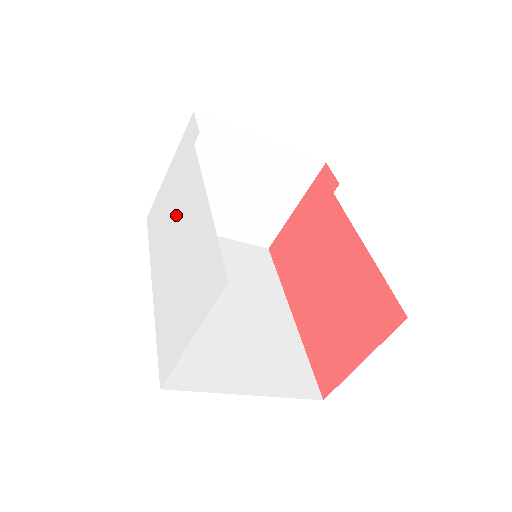
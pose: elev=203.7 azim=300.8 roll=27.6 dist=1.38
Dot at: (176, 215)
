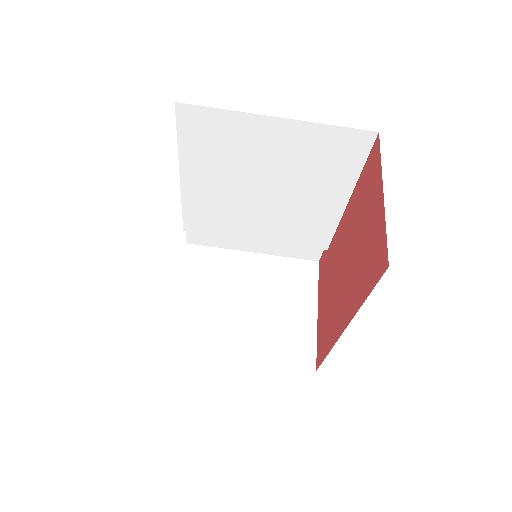
Dot at: occluded
